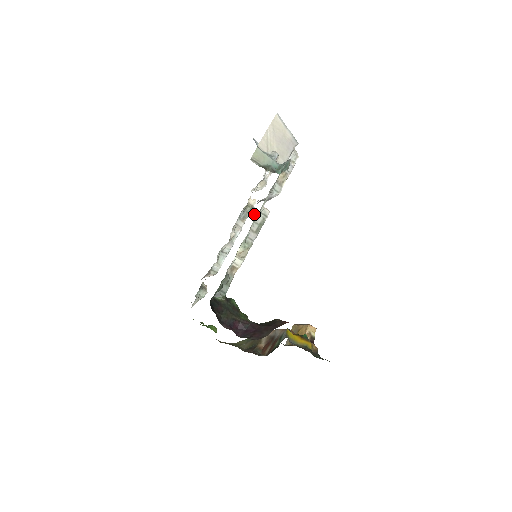
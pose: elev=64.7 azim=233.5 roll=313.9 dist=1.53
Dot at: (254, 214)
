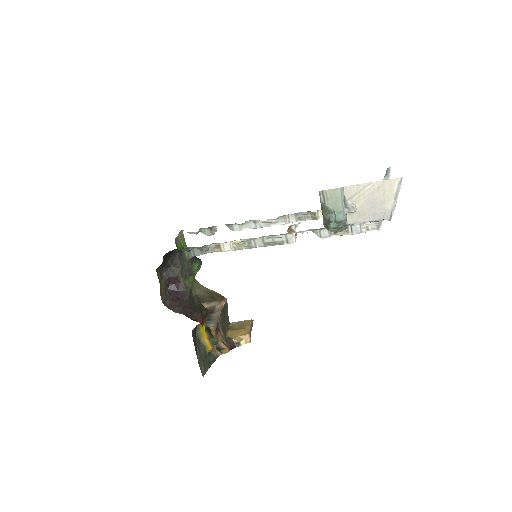
Dot at: (294, 228)
